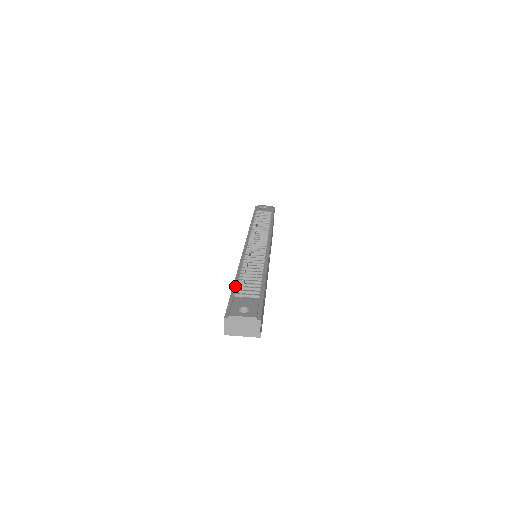
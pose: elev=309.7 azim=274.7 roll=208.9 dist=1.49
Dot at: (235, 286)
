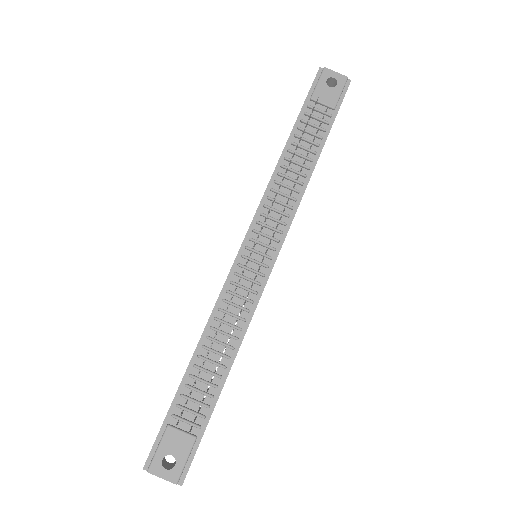
Dot at: (181, 388)
